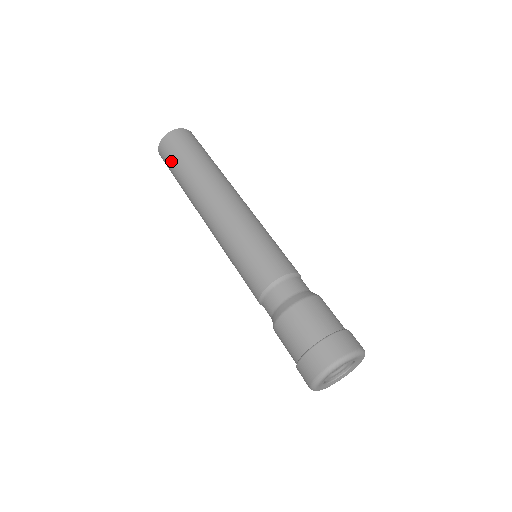
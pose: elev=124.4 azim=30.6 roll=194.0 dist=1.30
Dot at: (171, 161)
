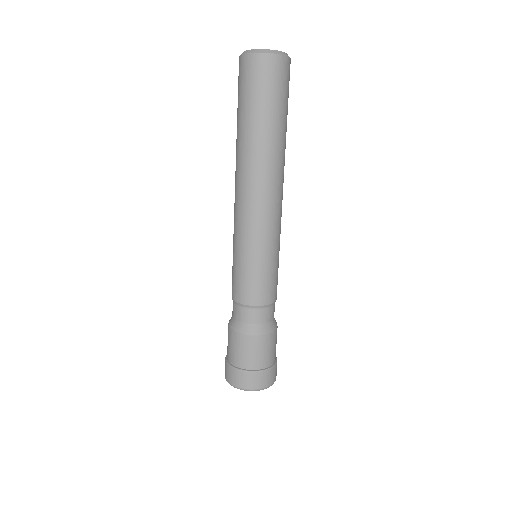
Dot at: (241, 94)
